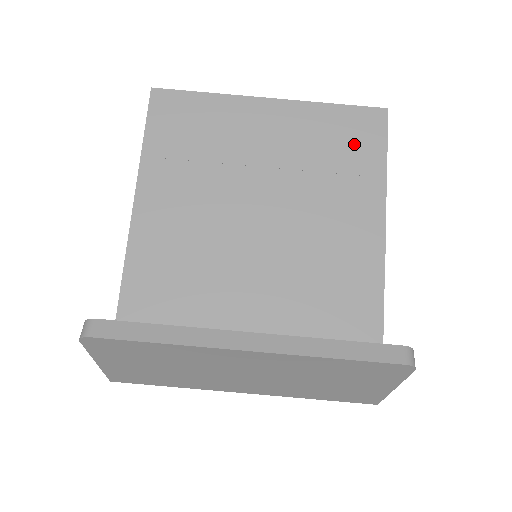
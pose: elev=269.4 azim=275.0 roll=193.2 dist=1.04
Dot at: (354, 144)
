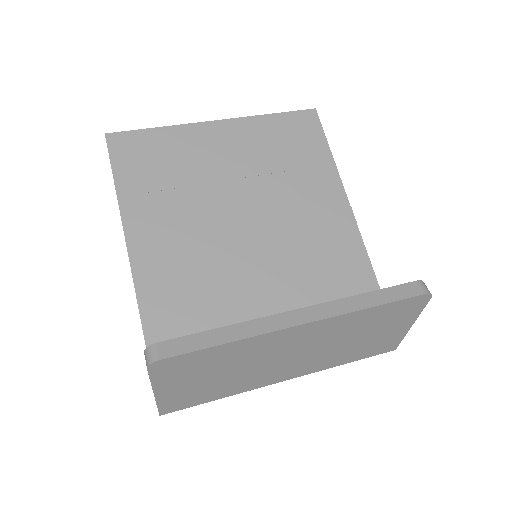
Dot at: (300, 143)
